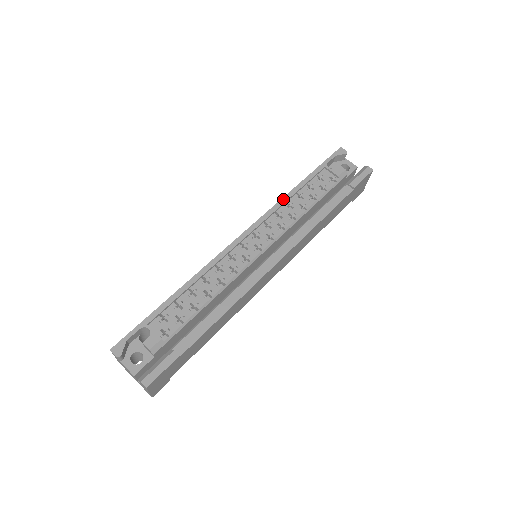
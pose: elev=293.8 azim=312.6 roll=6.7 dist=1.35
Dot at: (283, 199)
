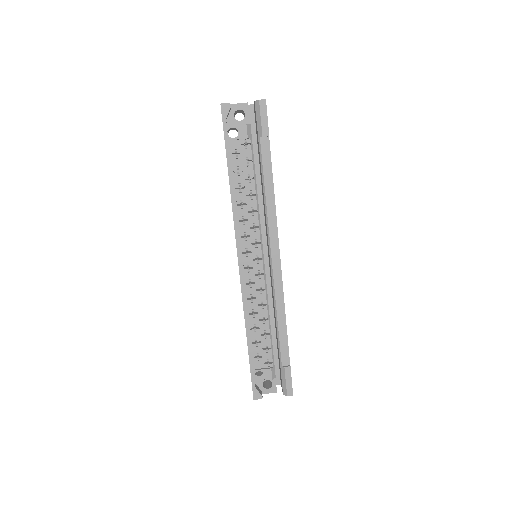
Dot at: (233, 206)
